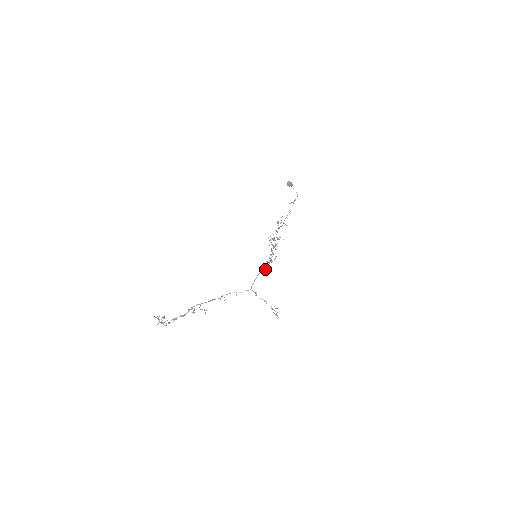
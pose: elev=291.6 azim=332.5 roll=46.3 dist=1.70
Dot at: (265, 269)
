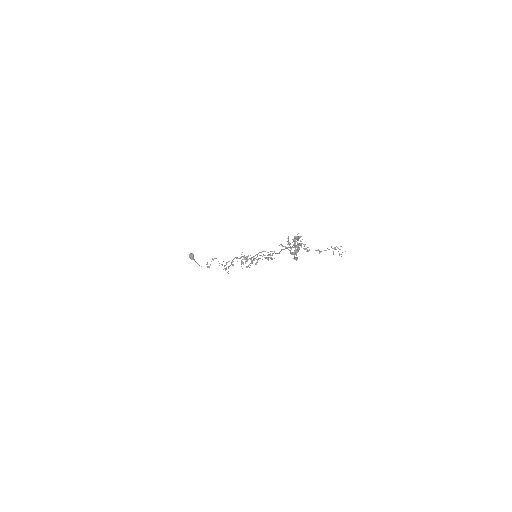
Dot at: (279, 252)
